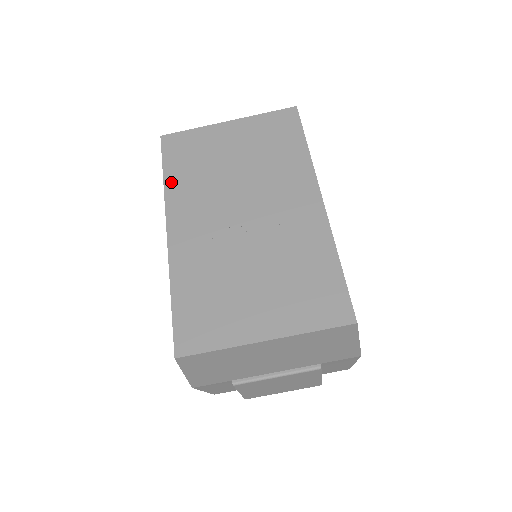
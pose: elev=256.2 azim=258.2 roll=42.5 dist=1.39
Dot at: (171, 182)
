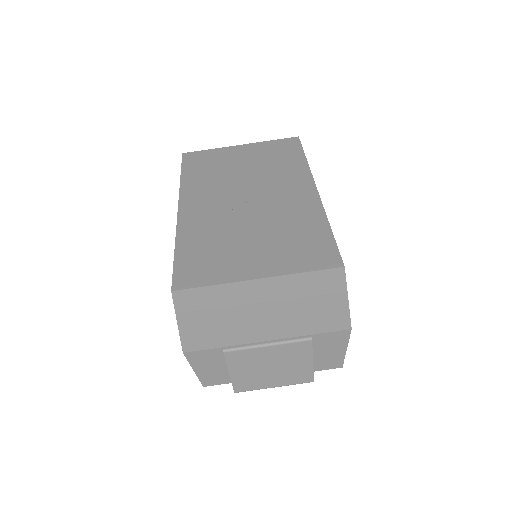
Dot at: (187, 179)
